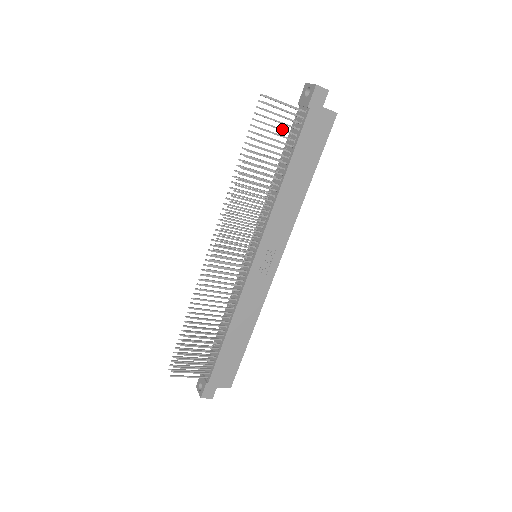
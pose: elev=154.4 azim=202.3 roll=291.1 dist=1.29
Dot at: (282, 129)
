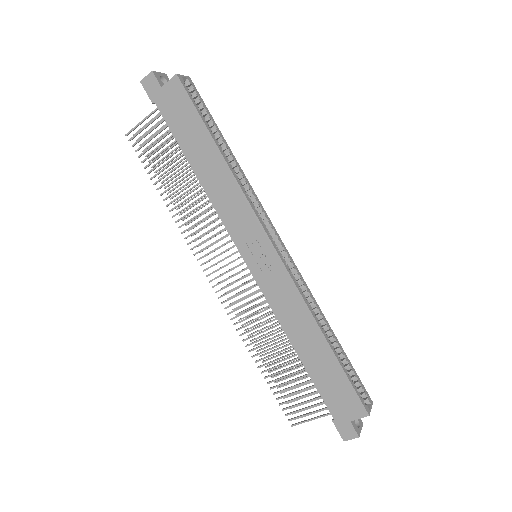
Dot at: (158, 140)
